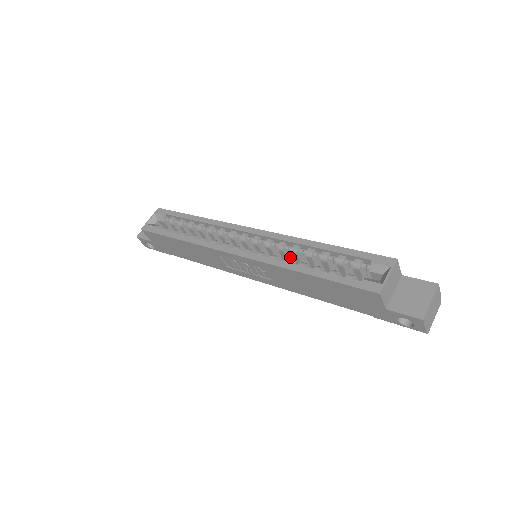
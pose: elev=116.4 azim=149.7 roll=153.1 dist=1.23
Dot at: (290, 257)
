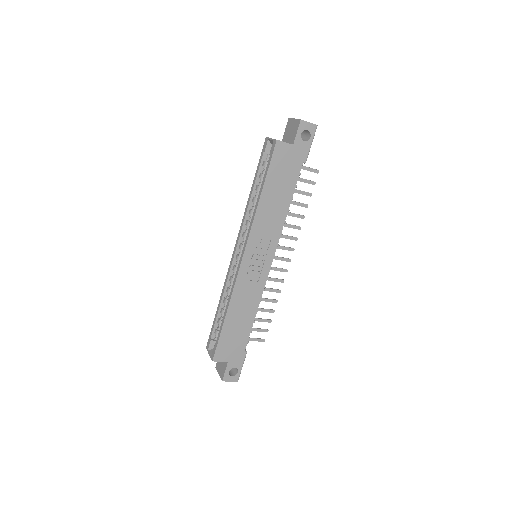
Dot at: occluded
